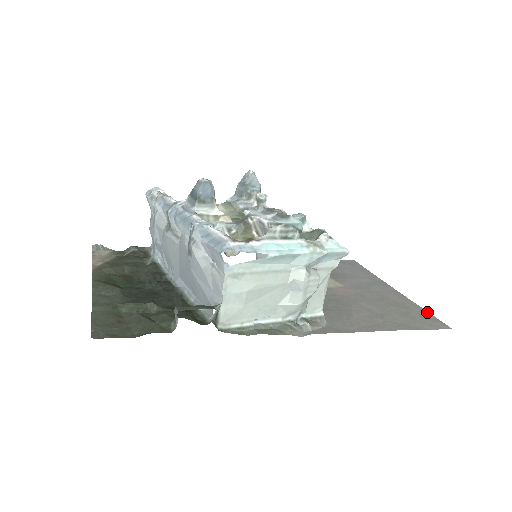
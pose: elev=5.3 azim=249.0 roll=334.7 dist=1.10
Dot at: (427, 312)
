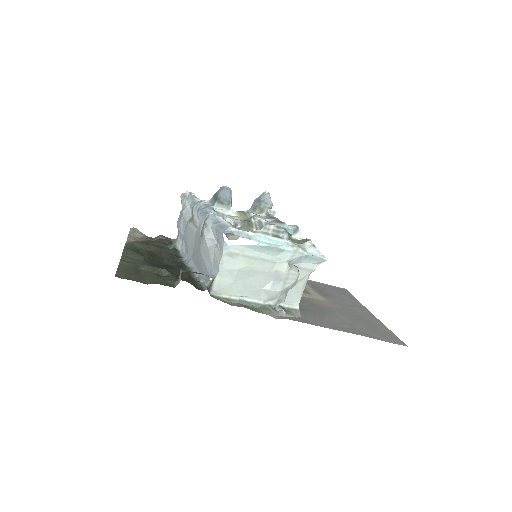
Dot at: (392, 332)
